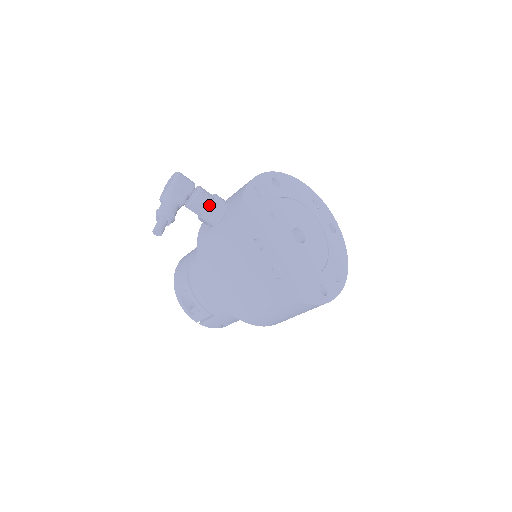
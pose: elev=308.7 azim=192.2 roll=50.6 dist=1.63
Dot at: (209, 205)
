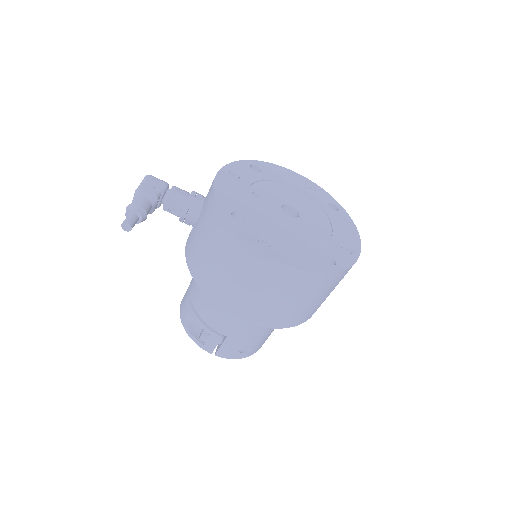
Dot at: (186, 200)
